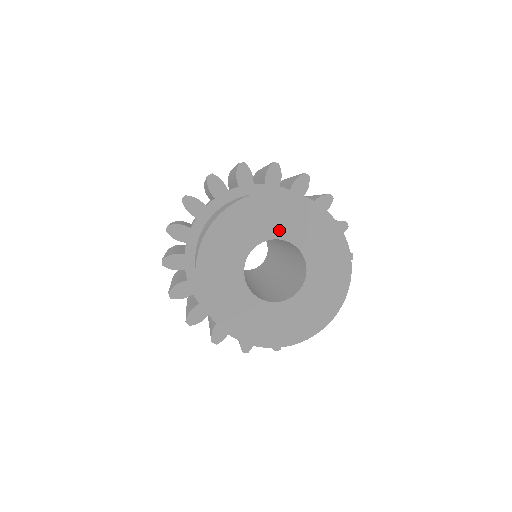
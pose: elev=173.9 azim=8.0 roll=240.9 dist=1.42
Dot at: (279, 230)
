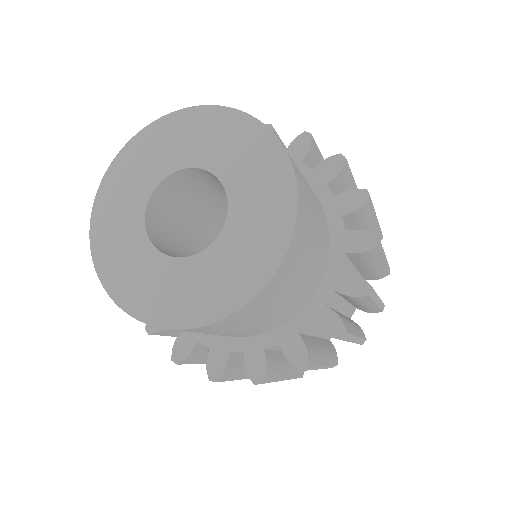
Dot at: (146, 183)
